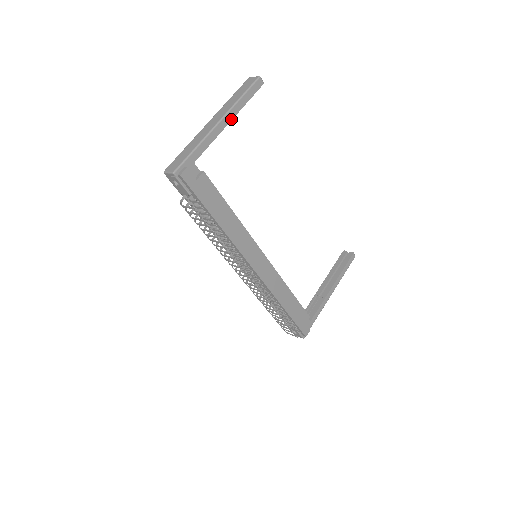
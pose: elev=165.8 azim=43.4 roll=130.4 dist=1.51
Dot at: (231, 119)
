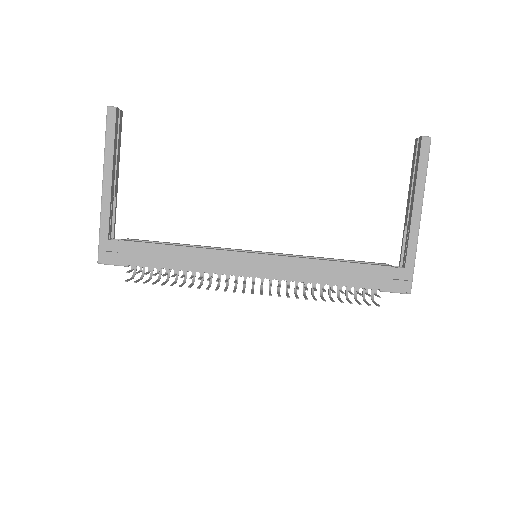
Dot at: (111, 172)
